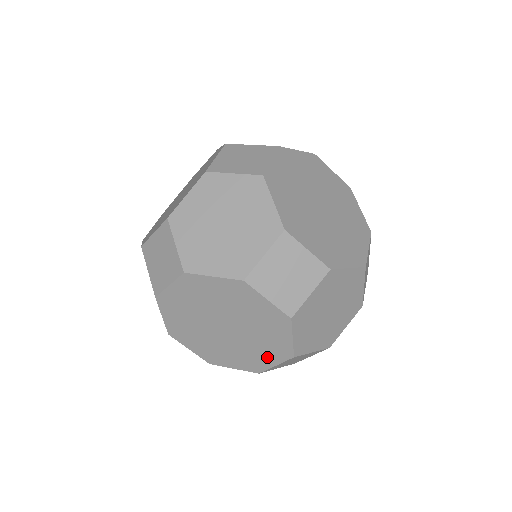
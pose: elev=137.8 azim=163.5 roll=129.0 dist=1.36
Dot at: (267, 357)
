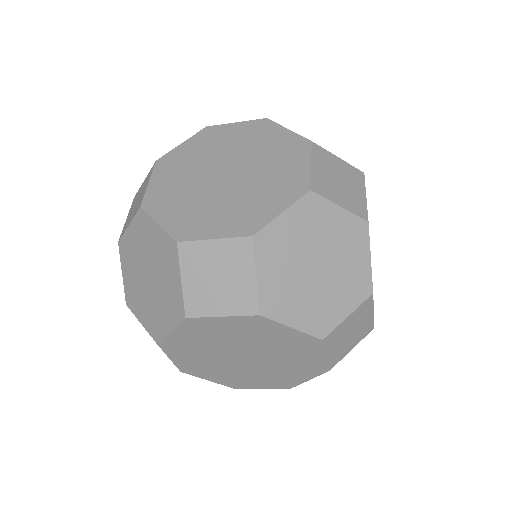
Dot at: (261, 383)
